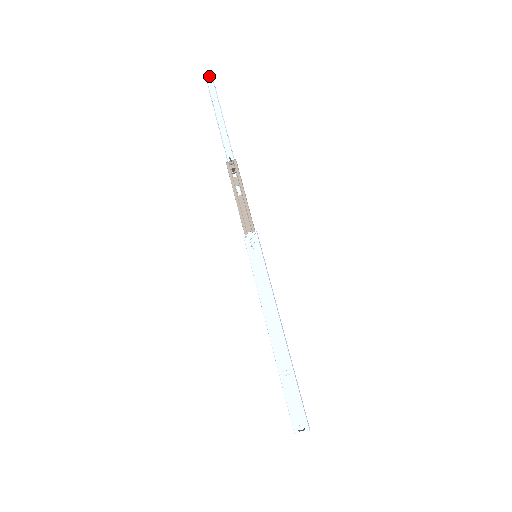
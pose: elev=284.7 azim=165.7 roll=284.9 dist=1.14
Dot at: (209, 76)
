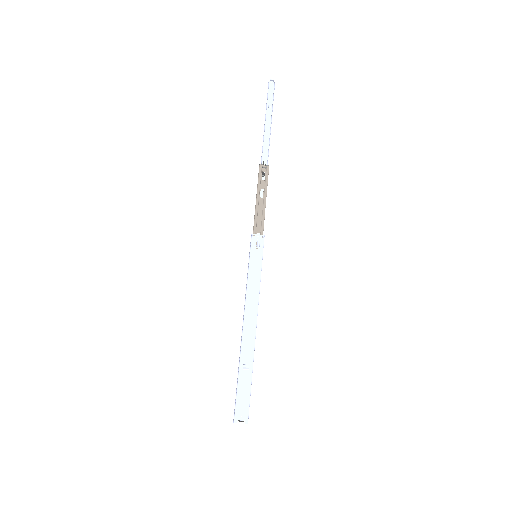
Dot at: (272, 82)
